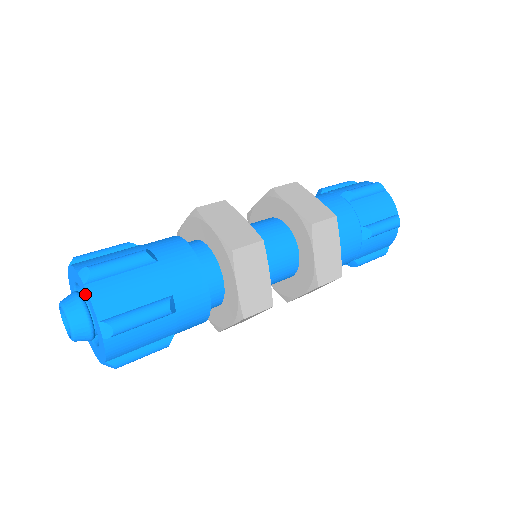
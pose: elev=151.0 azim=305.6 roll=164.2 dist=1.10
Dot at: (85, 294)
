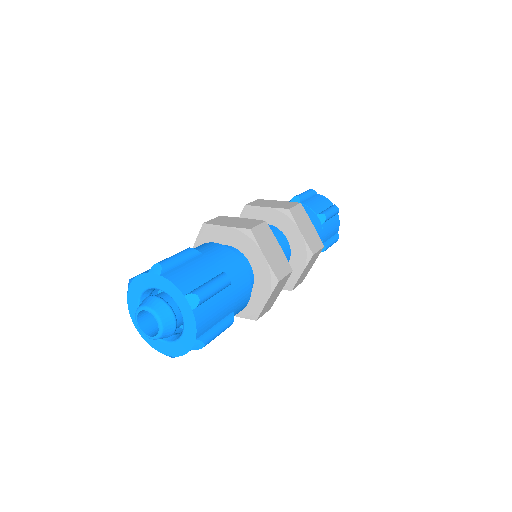
Dot at: (186, 313)
